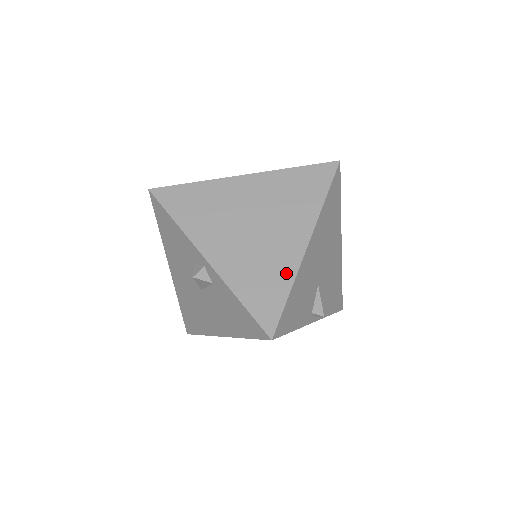
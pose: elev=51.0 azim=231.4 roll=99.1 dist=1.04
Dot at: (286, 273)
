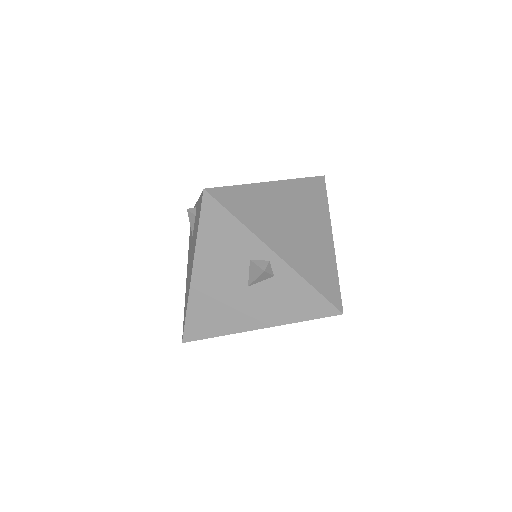
Dot at: (330, 261)
